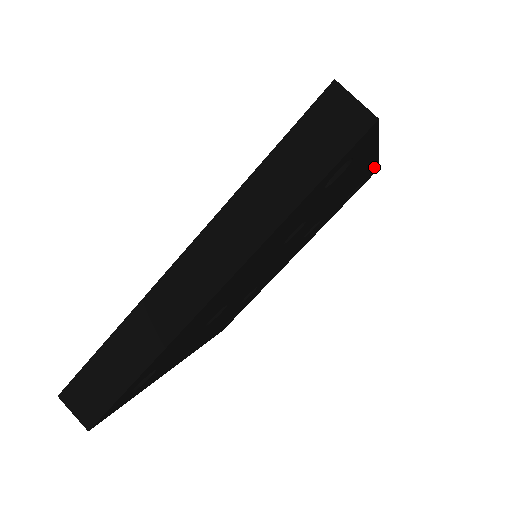
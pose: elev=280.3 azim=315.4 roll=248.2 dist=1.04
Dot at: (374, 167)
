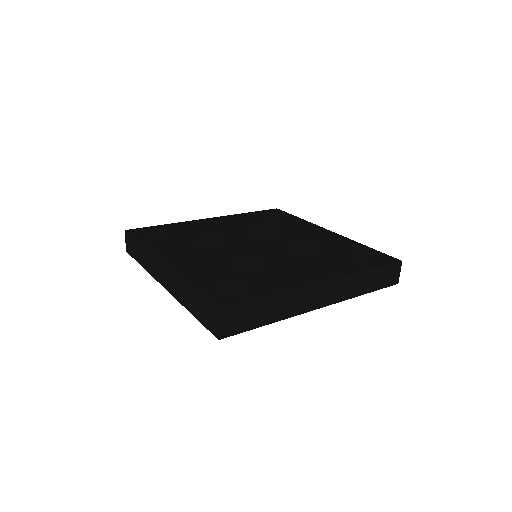
Dot at: occluded
